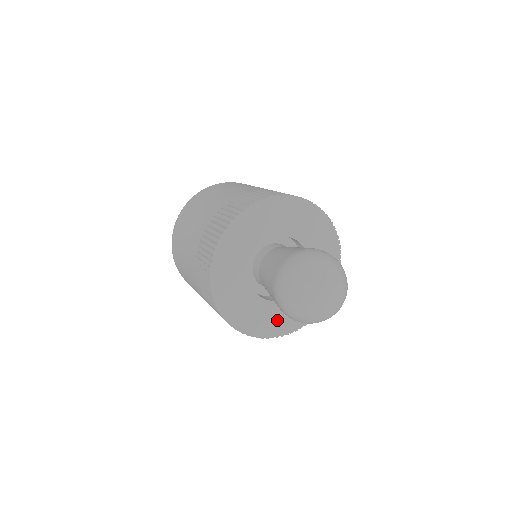
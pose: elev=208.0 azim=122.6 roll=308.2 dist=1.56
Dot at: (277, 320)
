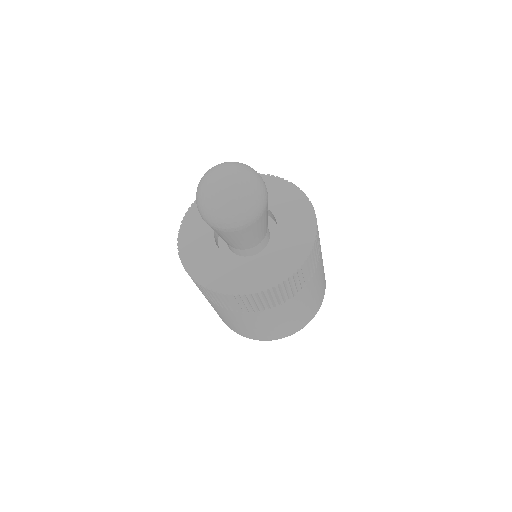
Dot at: (263, 273)
